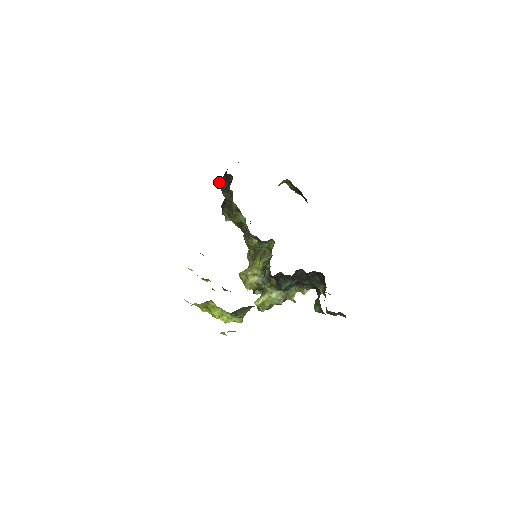
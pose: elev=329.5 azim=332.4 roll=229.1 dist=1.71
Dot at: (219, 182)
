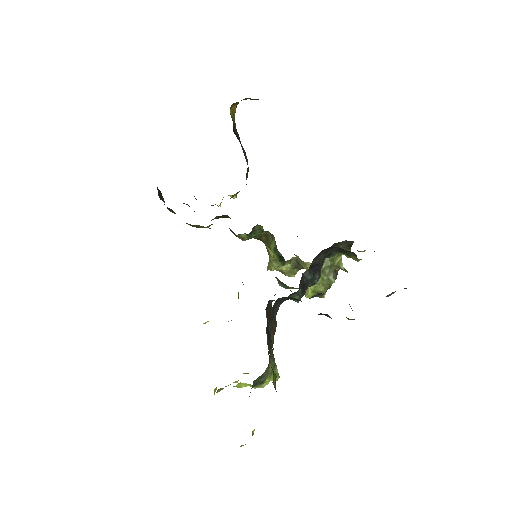
Dot at: (158, 195)
